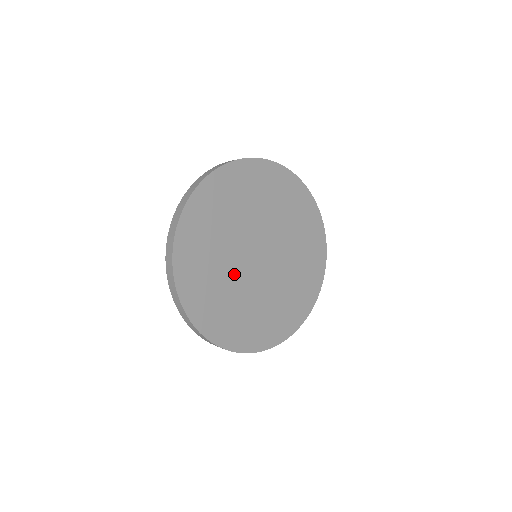
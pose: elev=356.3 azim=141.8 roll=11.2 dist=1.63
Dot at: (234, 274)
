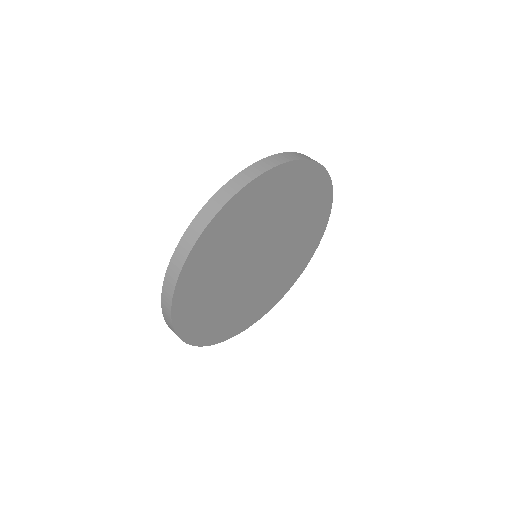
Dot at: (246, 292)
